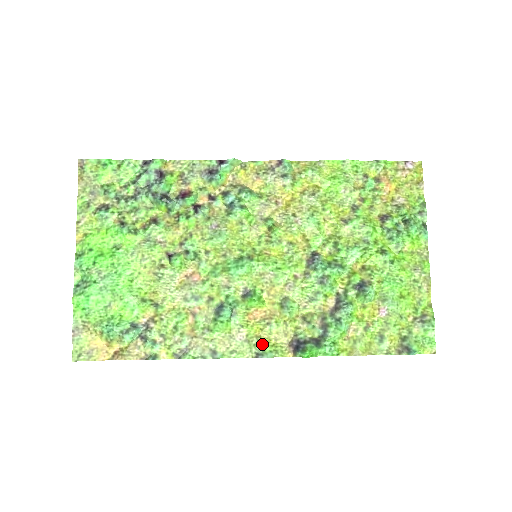
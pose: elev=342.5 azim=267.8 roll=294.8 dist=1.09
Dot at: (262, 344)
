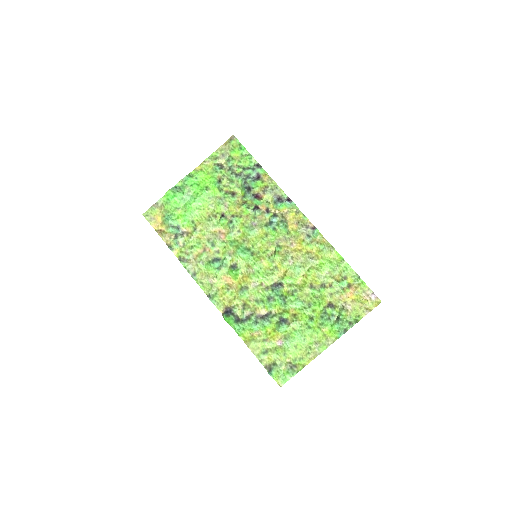
Dot at: (216, 294)
